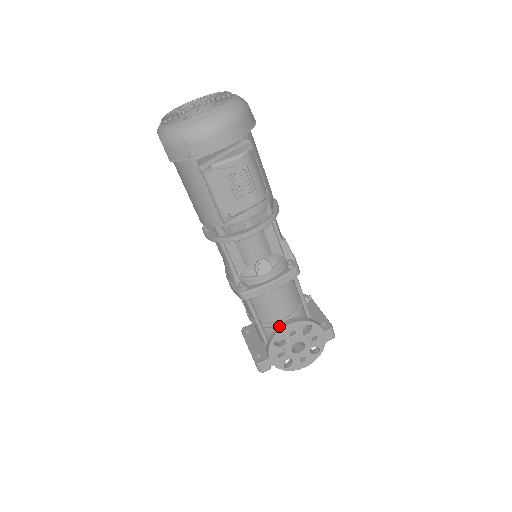
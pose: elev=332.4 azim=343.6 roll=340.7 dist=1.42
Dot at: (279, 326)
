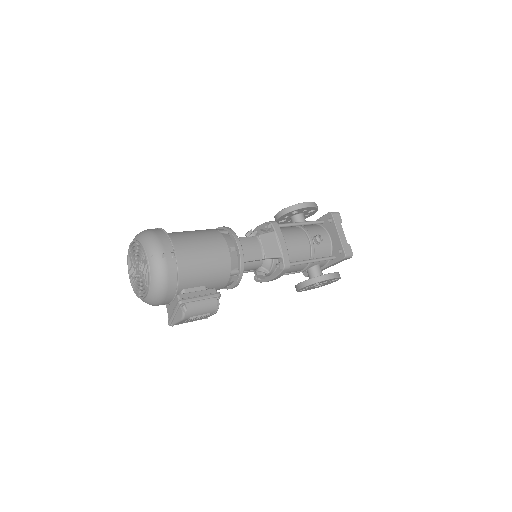
Dot at: (296, 286)
